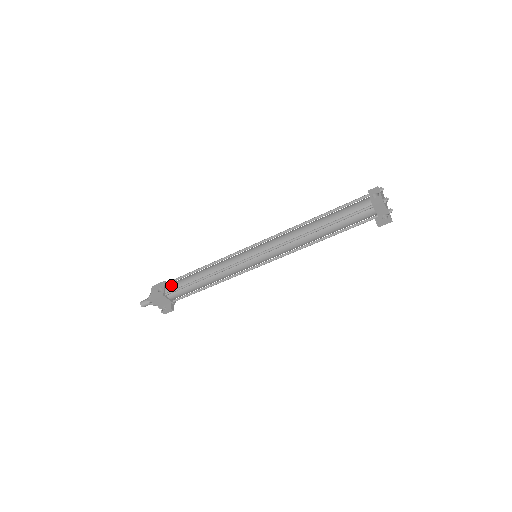
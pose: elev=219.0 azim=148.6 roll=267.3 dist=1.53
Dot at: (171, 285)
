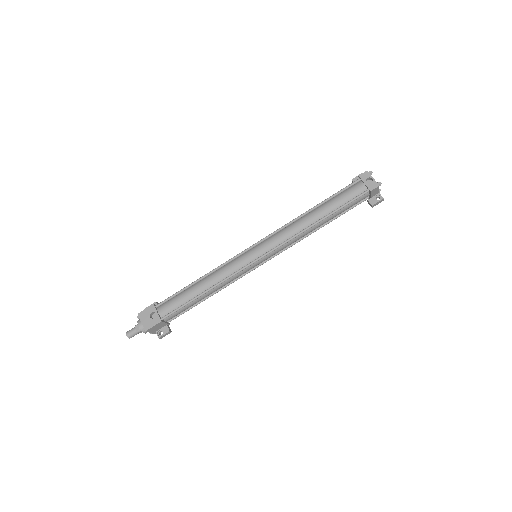
Dot at: (165, 307)
